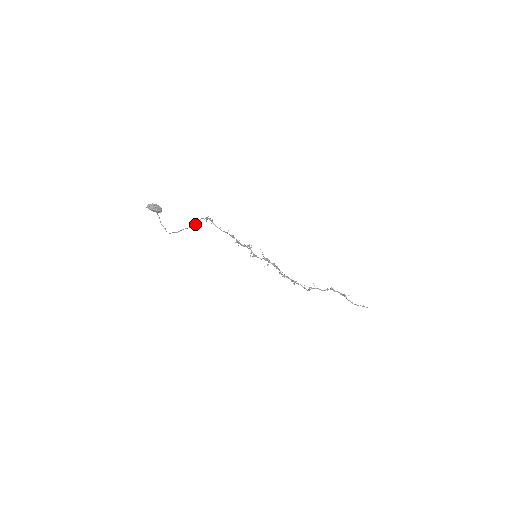
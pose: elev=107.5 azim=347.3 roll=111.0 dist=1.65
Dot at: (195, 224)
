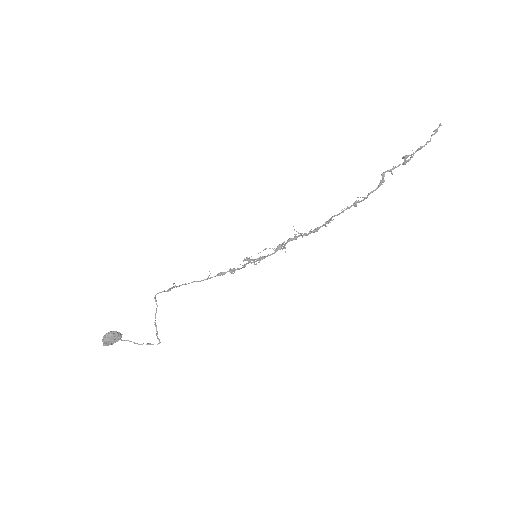
Dot at: occluded
